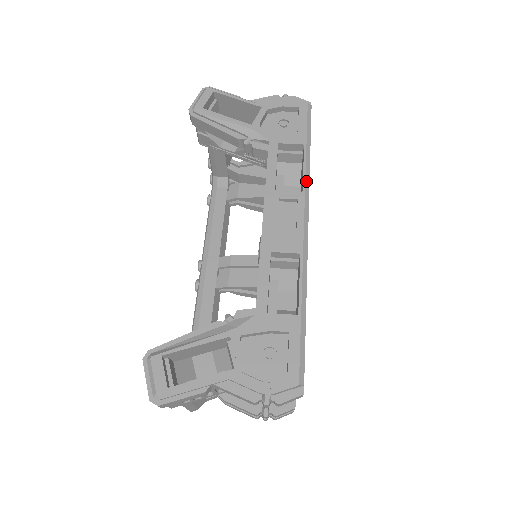
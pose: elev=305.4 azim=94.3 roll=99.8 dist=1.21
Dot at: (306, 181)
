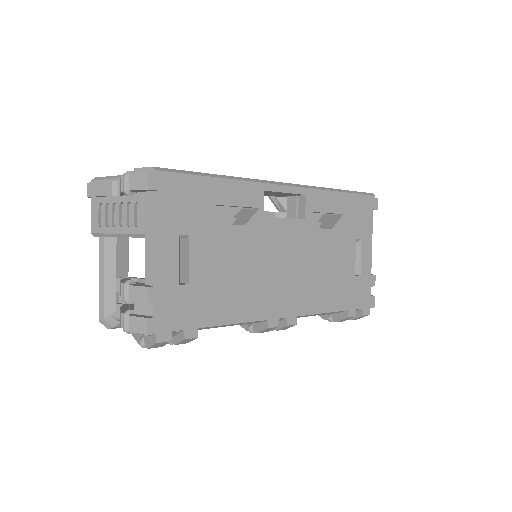
Dot at: (315, 187)
